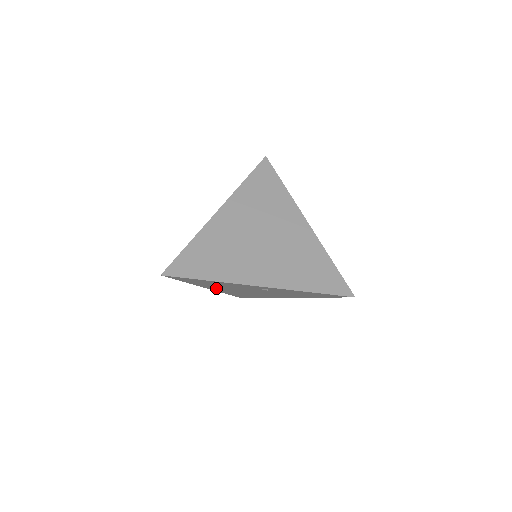
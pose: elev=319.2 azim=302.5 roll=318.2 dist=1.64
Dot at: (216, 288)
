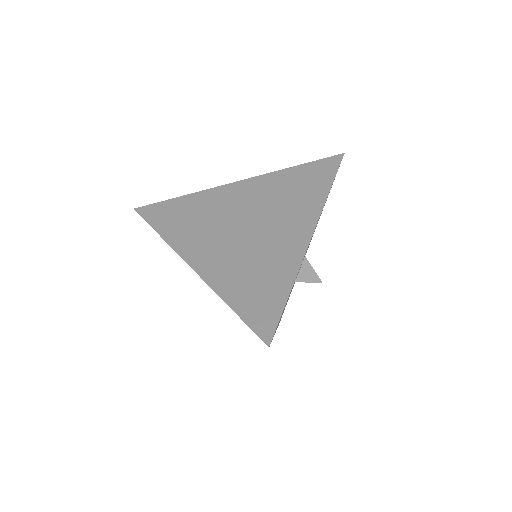
Dot at: occluded
